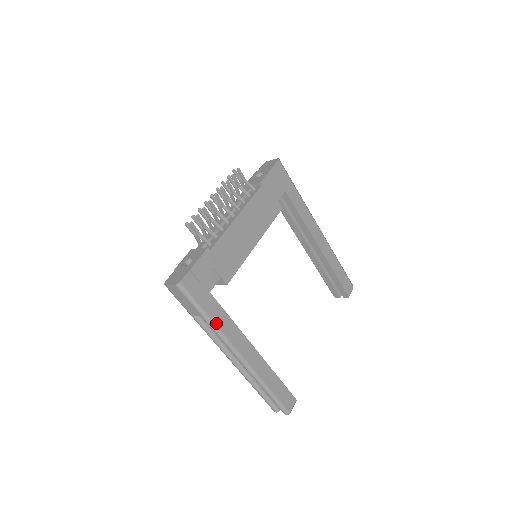
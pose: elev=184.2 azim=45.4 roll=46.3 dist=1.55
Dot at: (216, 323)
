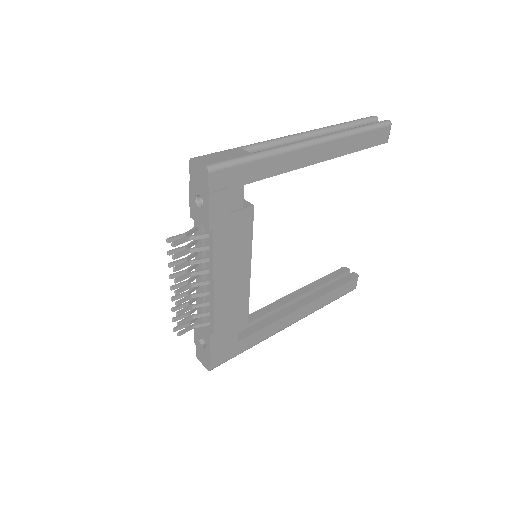
Dot at: (258, 342)
